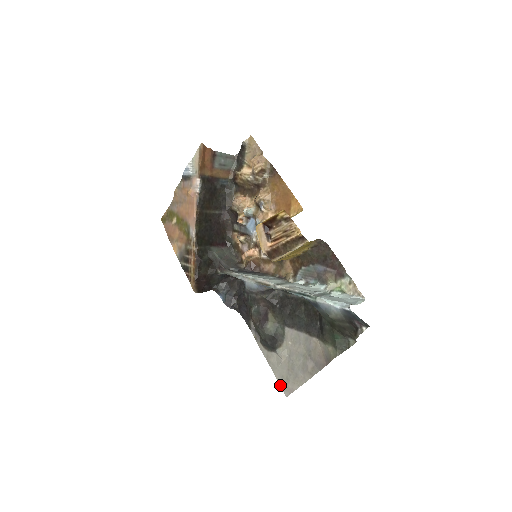
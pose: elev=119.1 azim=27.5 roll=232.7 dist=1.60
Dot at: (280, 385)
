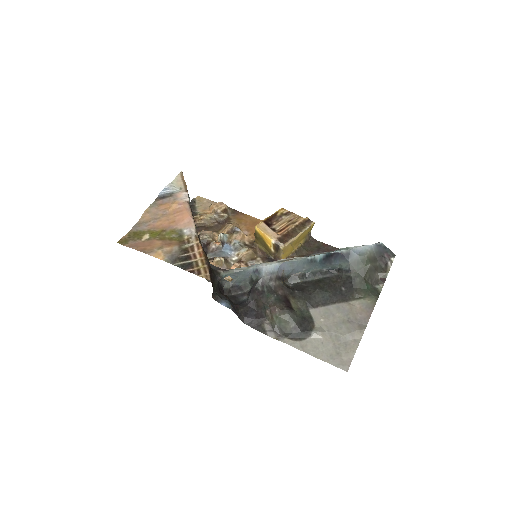
Dot at: (333, 365)
